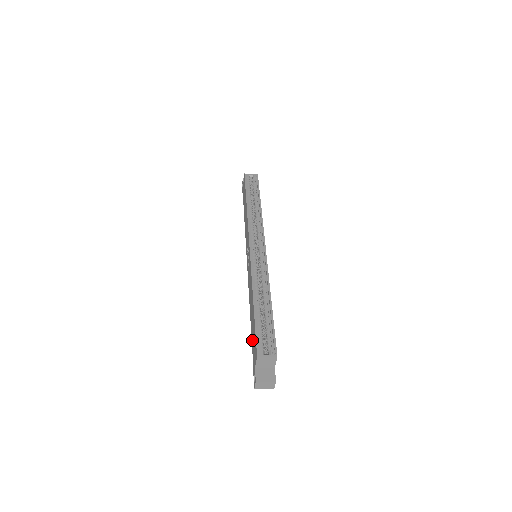
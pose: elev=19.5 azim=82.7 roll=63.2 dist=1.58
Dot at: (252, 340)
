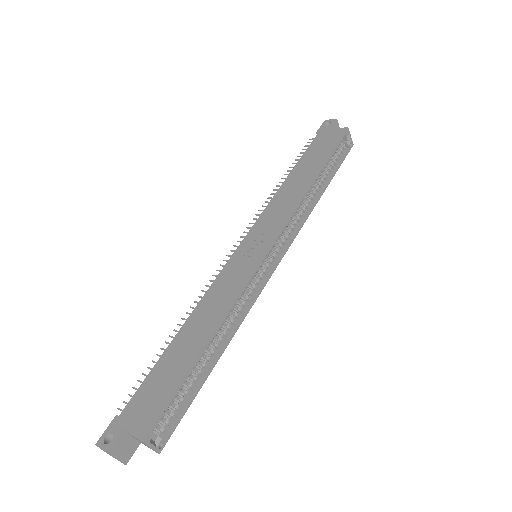
Dot at: (153, 378)
